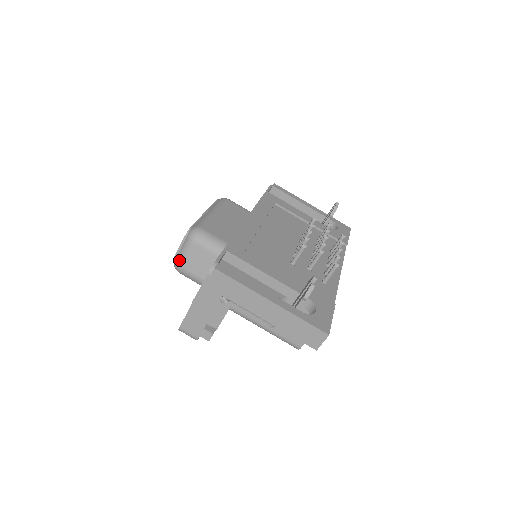
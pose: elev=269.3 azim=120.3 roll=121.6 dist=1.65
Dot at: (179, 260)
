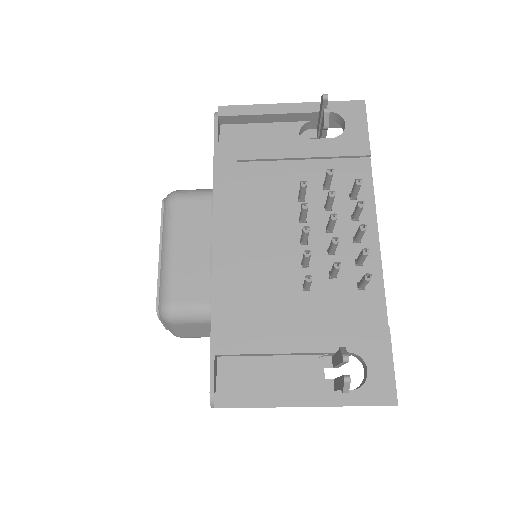
Dot at: (173, 334)
